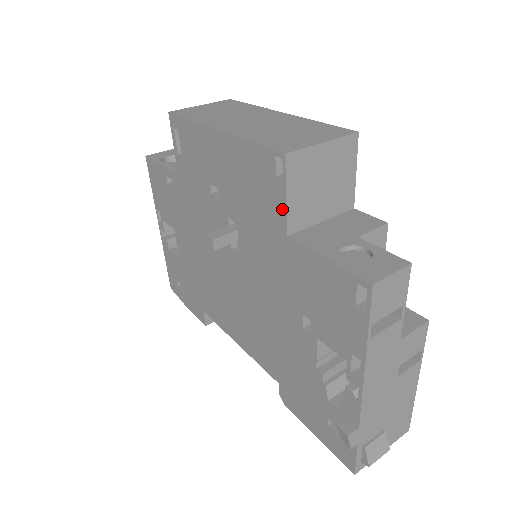
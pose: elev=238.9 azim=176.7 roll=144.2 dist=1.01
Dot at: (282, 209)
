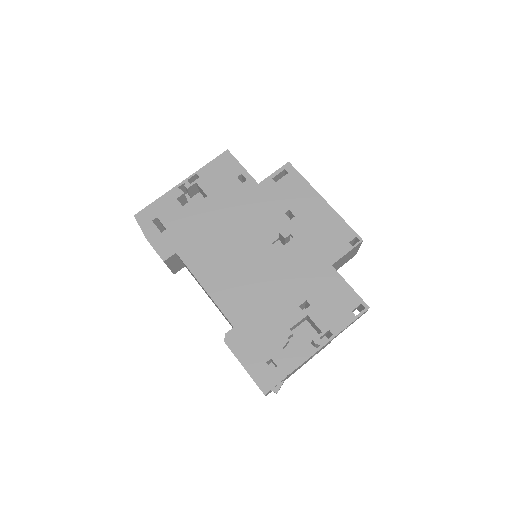
Dot at: (340, 255)
